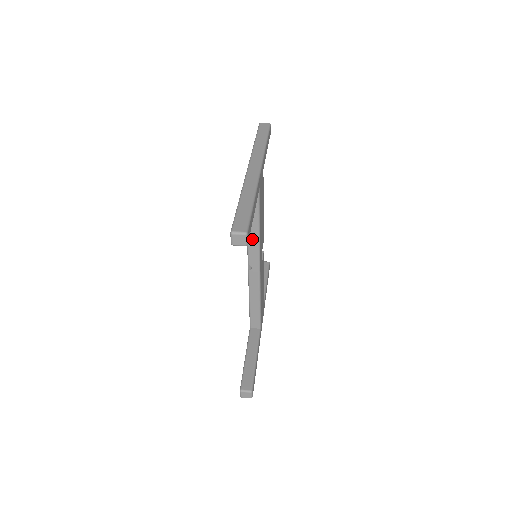
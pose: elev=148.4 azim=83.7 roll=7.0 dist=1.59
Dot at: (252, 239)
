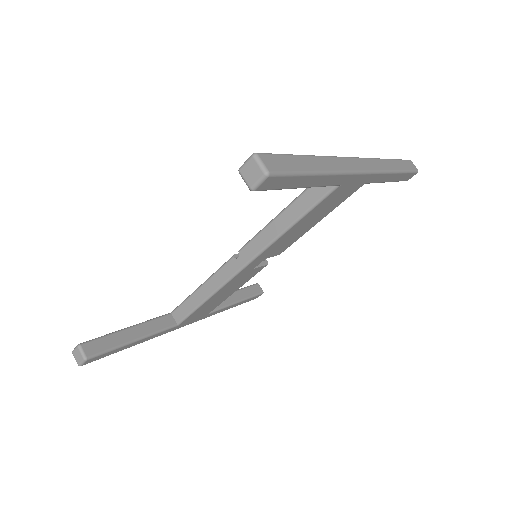
Dot at: (271, 229)
